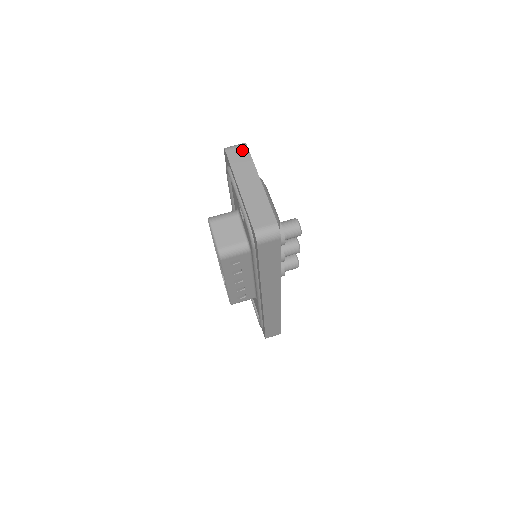
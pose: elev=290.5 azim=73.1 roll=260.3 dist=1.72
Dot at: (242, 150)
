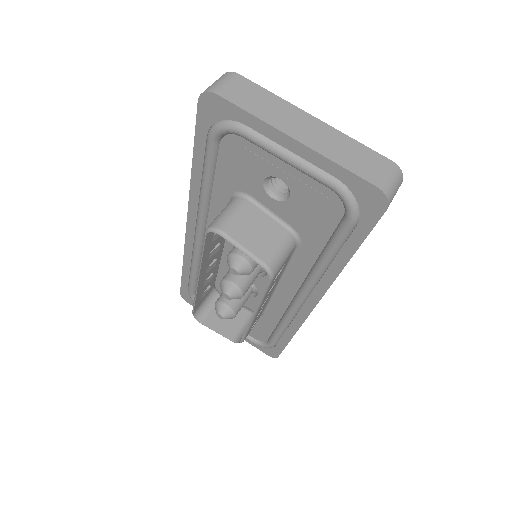
Dot at: (239, 83)
